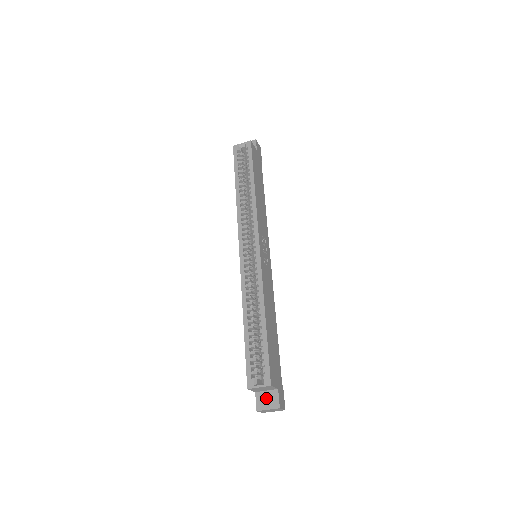
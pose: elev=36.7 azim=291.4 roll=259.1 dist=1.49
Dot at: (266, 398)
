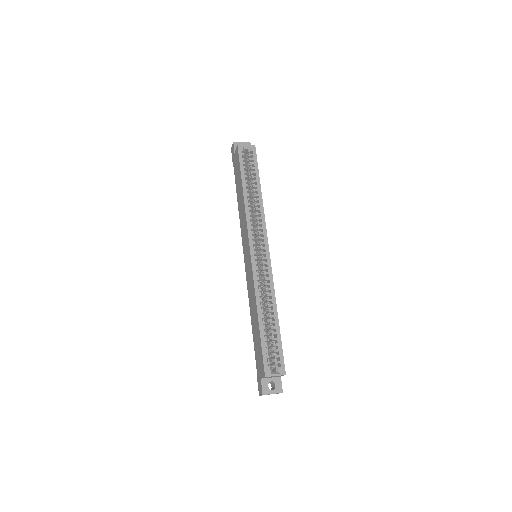
Dot at: occluded
